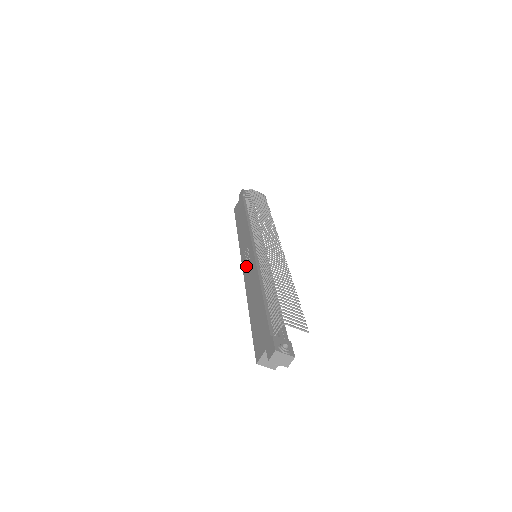
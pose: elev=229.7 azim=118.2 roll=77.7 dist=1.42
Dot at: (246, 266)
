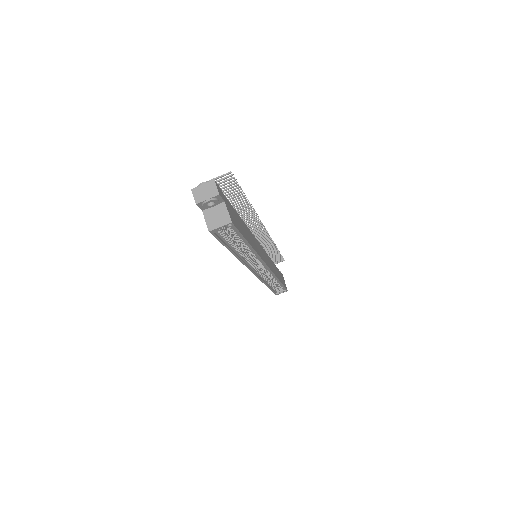
Dot at: occluded
